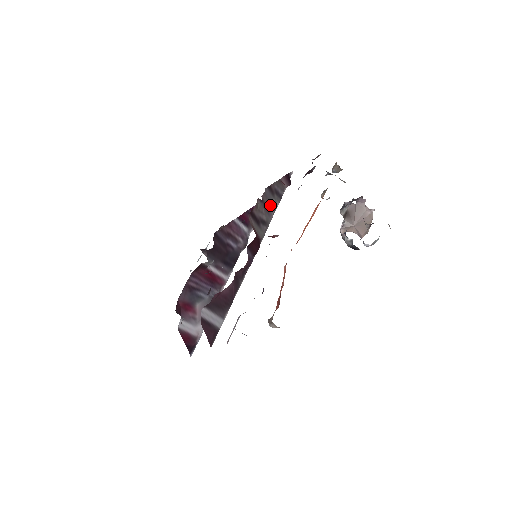
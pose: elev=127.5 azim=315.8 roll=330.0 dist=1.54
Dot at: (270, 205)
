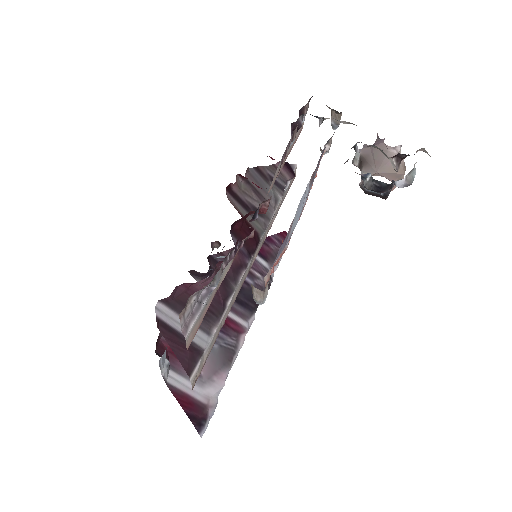
Dot at: (265, 193)
